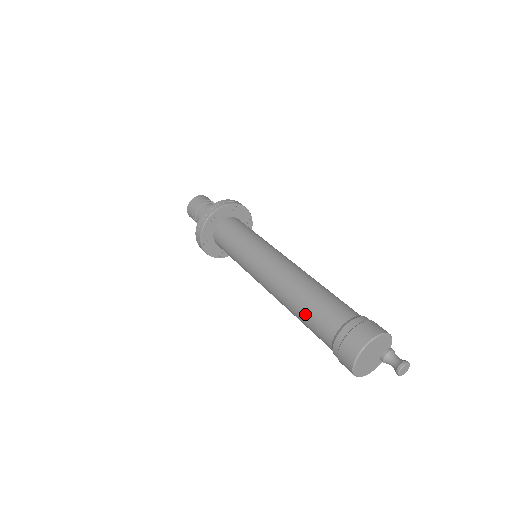
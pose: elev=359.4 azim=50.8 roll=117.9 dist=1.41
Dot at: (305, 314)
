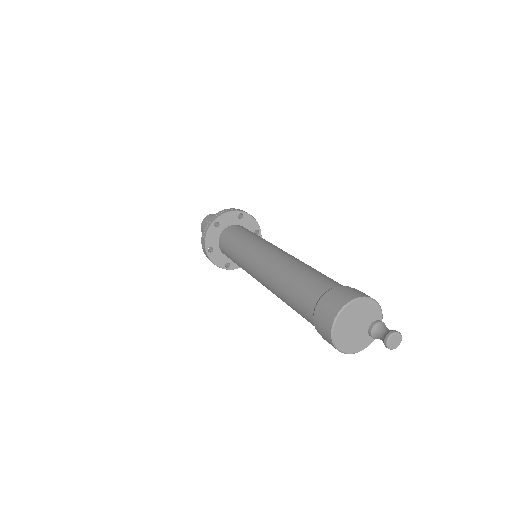
Dot at: (290, 292)
